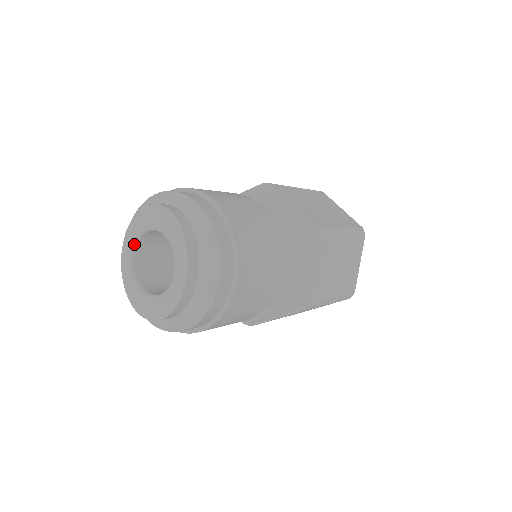
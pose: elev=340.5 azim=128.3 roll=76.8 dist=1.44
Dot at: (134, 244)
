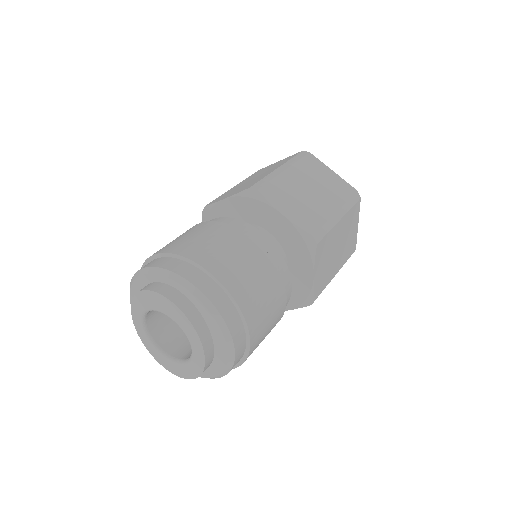
Dot at: (143, 317)
